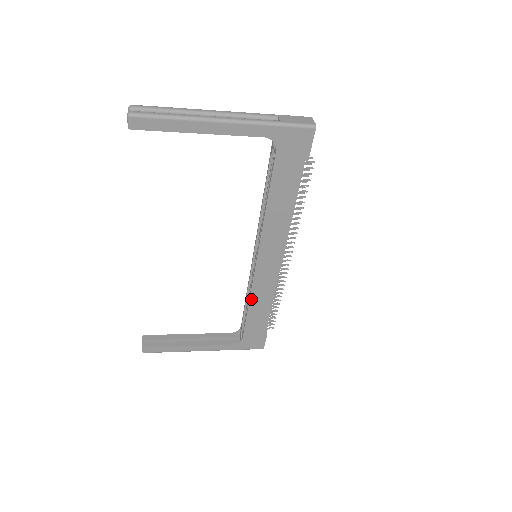
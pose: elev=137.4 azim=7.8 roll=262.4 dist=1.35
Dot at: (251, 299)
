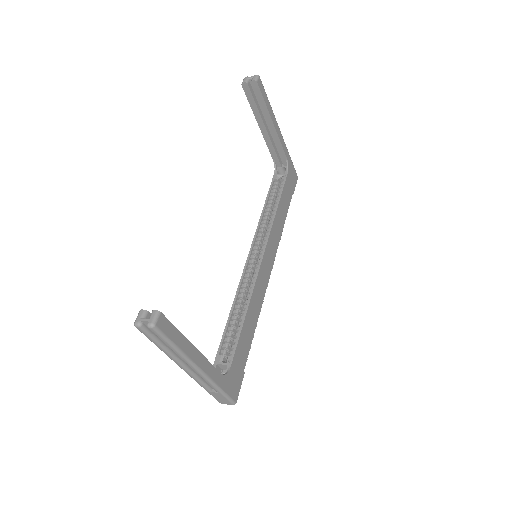
Dot at: (250, 302)
